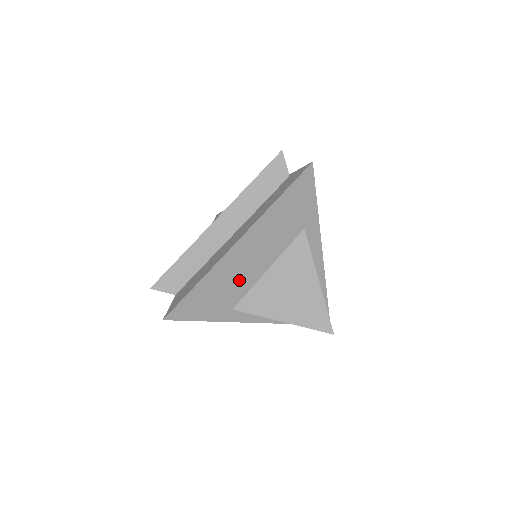
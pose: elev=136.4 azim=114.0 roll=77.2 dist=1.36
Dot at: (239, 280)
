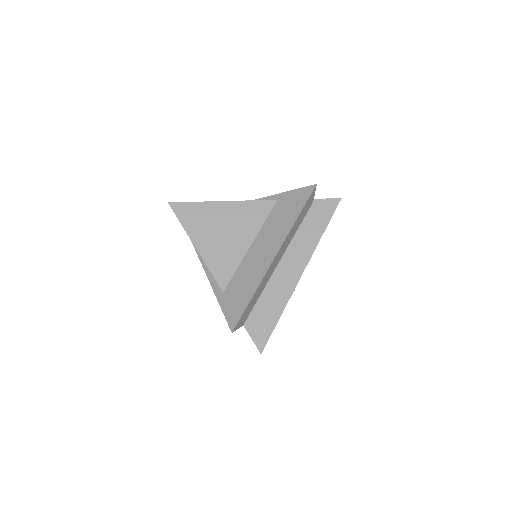
Dot at: occluded
